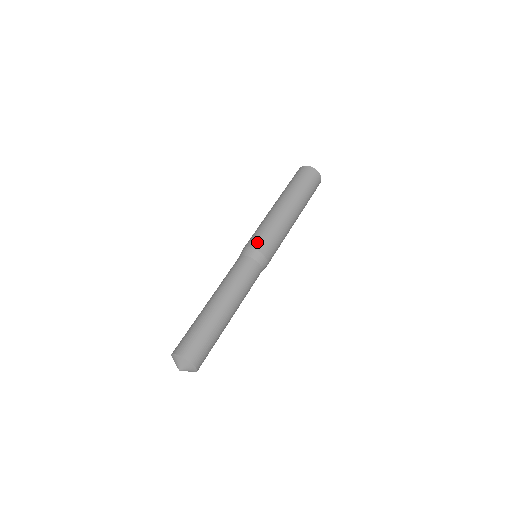
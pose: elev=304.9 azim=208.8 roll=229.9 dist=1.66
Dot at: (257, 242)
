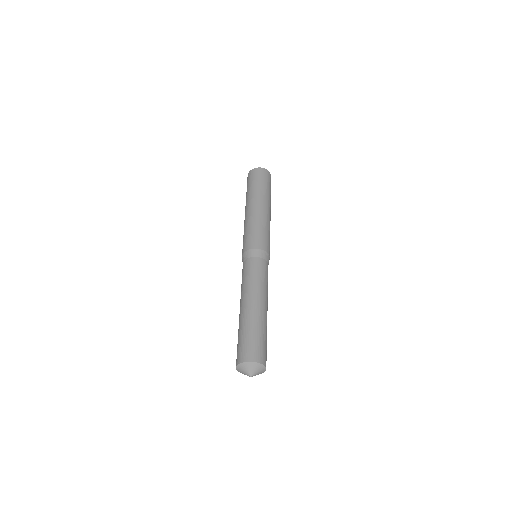
Dot at: (246, 245)
